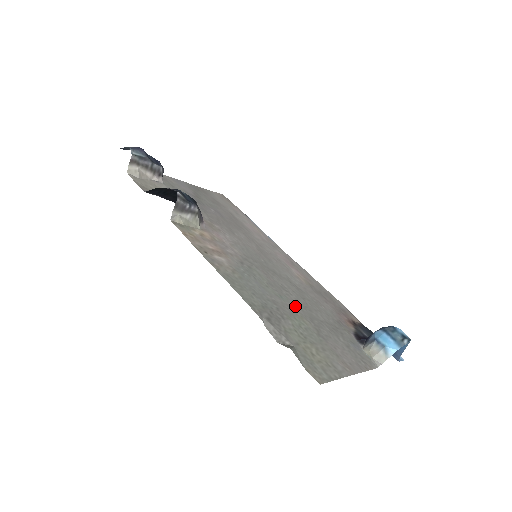
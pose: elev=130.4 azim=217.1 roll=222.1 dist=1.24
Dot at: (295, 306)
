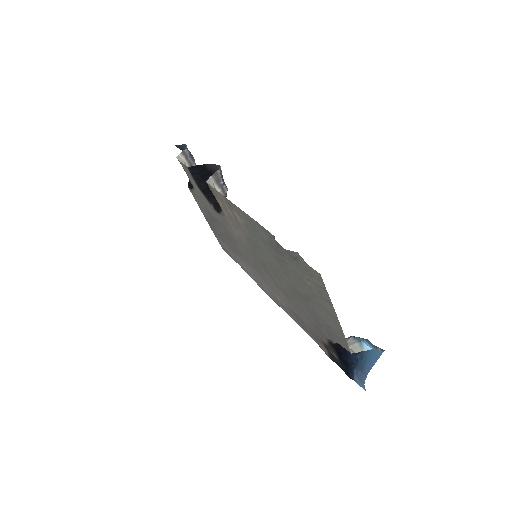
Dot at: (287, 282)
